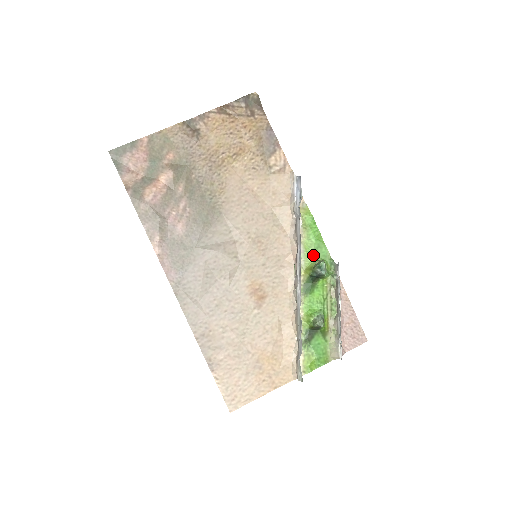
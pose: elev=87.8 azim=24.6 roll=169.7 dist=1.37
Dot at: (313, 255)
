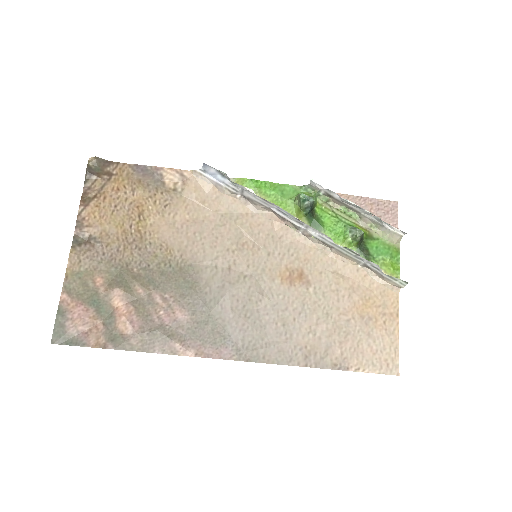
Dot at: (287, 202)
